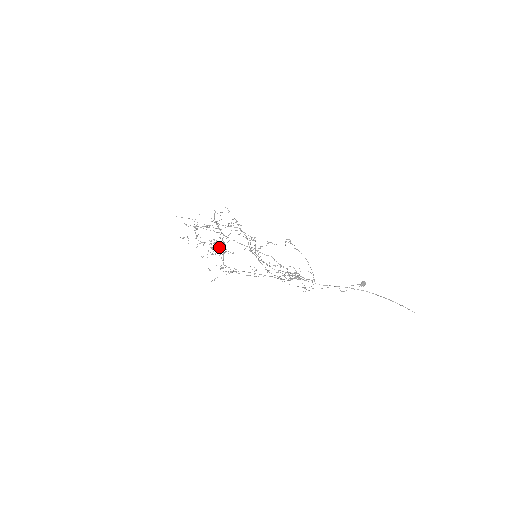
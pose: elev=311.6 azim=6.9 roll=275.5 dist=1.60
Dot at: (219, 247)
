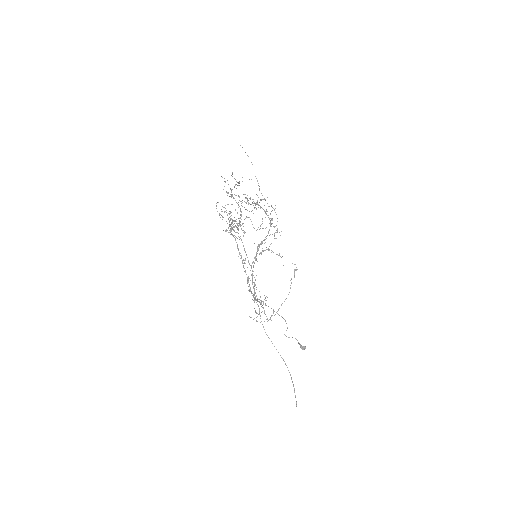
Dot at: occluded
